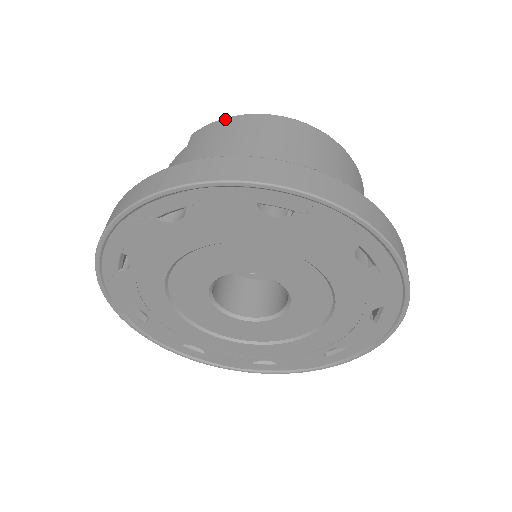
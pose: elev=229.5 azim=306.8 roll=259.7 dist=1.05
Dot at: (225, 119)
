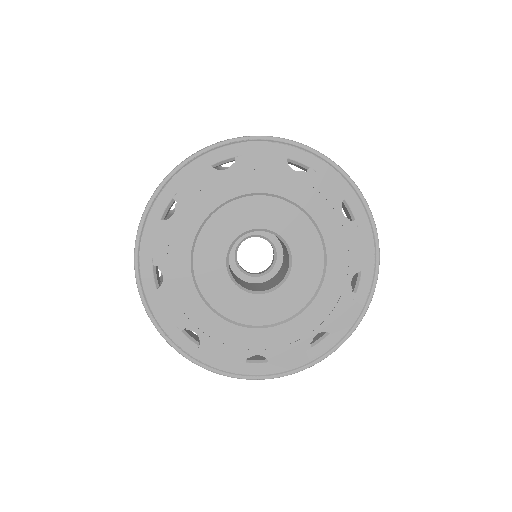
Dot at: occluded
